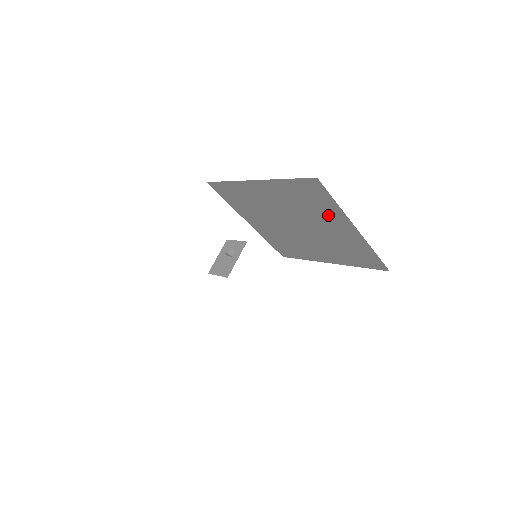
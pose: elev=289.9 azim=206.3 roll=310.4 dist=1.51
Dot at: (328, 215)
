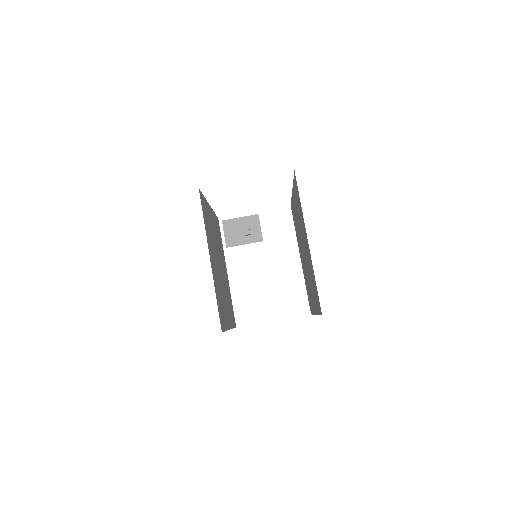
Dot at: occluded
